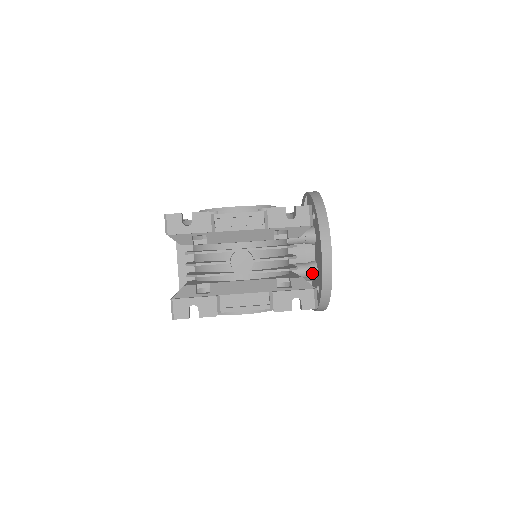
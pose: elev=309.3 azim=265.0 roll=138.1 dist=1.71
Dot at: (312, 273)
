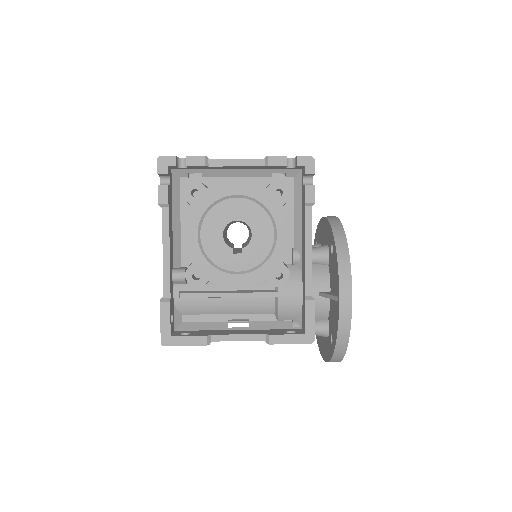
Dot at: (321, 247)
